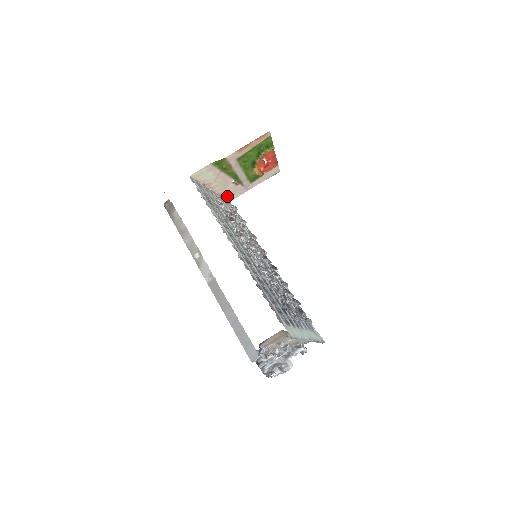
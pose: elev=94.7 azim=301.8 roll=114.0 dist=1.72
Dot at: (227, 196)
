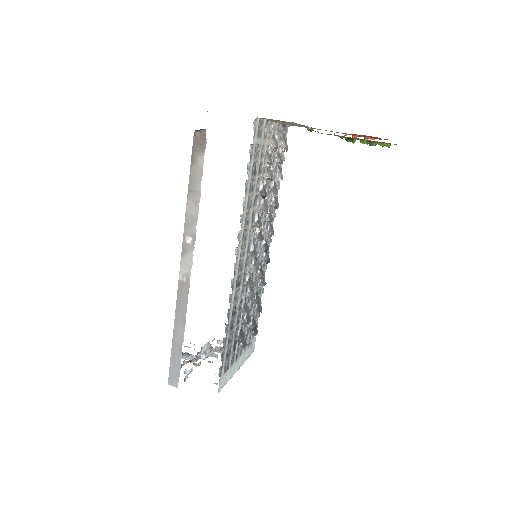
Dot at: occluded
